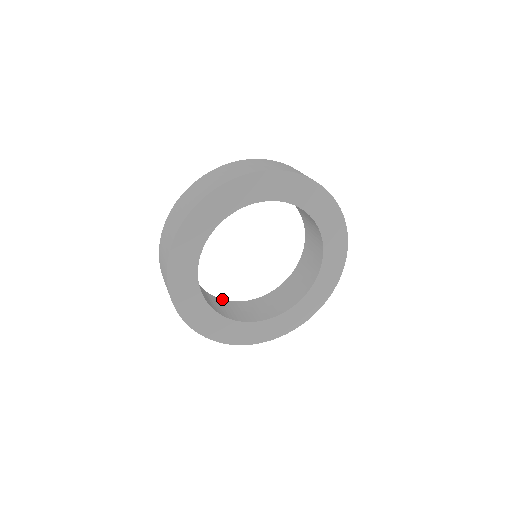
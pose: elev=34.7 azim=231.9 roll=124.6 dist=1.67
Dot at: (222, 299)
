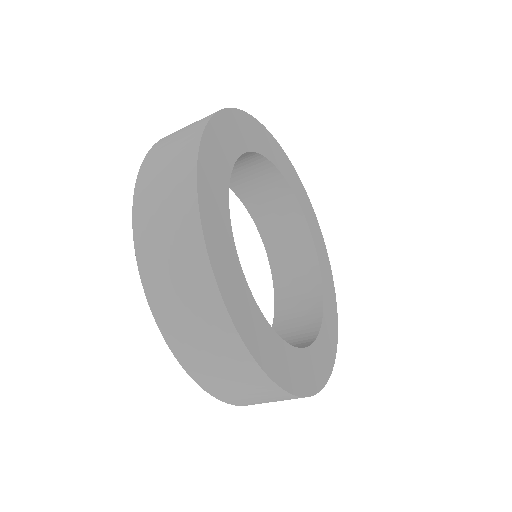
Dot at: occluded
